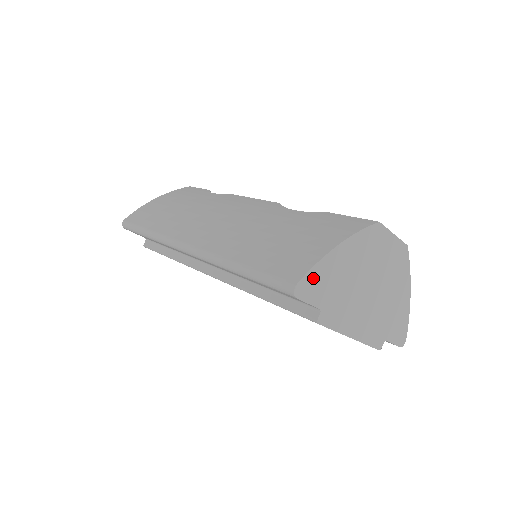
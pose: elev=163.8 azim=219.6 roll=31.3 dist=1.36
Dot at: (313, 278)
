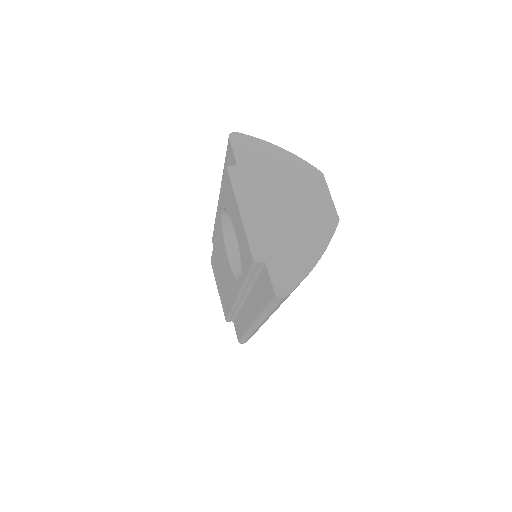
Dot at: (248, 142)
